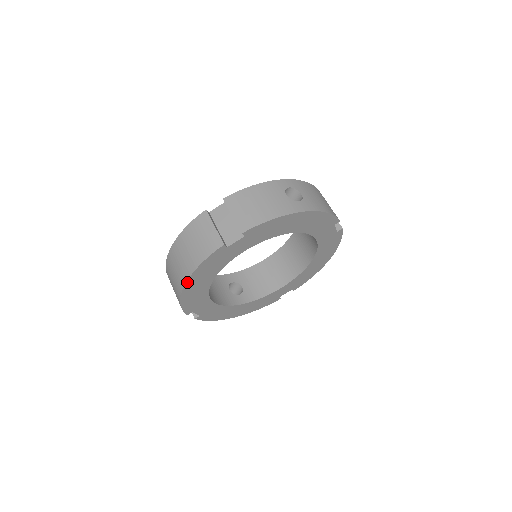
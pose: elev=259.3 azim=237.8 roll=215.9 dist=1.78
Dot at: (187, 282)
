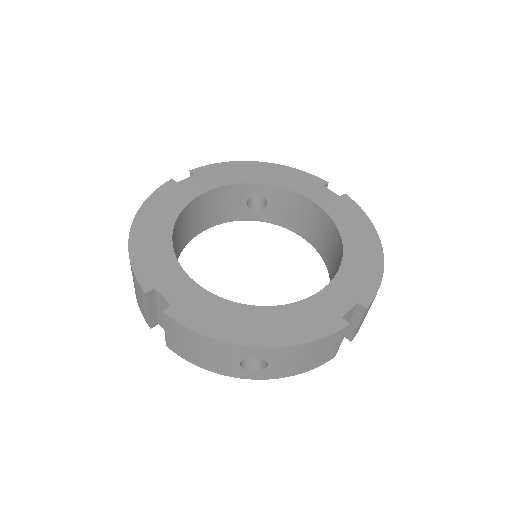
Dot at: (135, 220)
